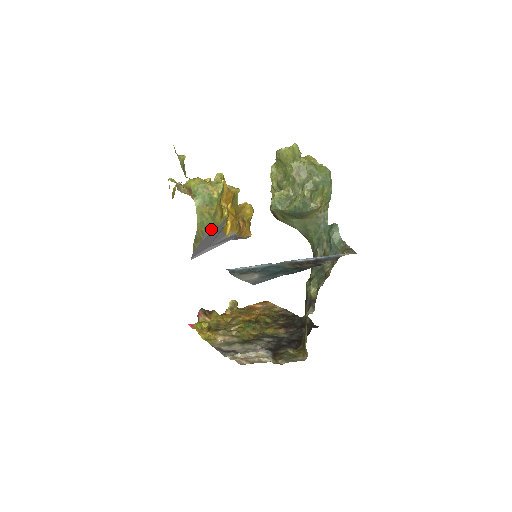
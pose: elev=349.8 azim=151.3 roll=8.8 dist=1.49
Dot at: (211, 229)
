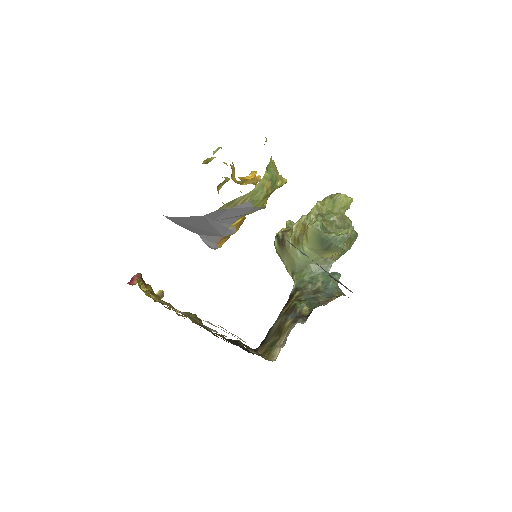
Dot at: (251, 204)
